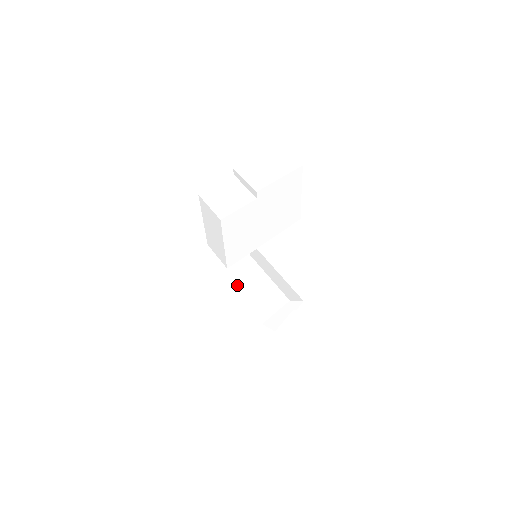
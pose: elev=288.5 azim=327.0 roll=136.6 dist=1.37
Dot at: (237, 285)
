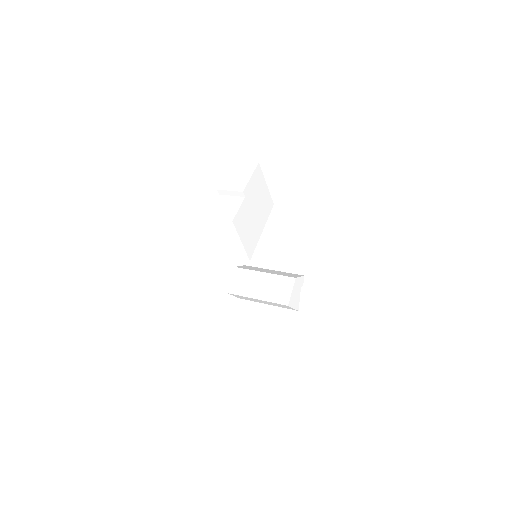
Dot at: (251, 294)
